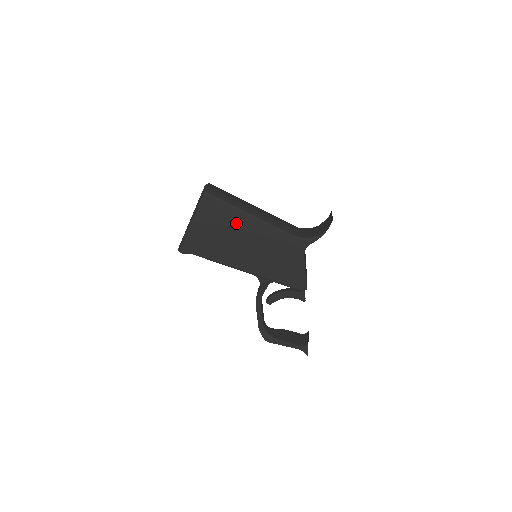
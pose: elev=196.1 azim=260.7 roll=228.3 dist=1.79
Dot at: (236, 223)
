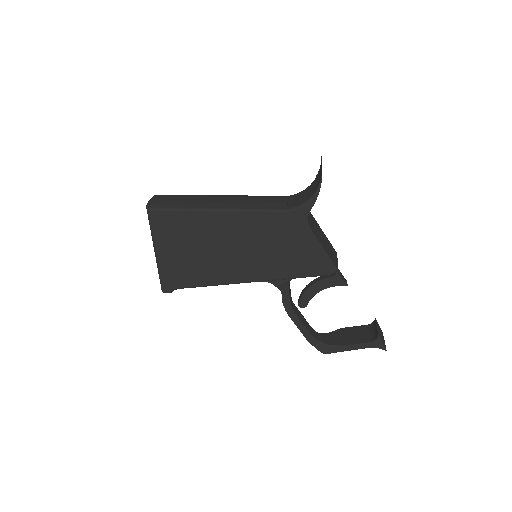
Dot at: (205, 228)
